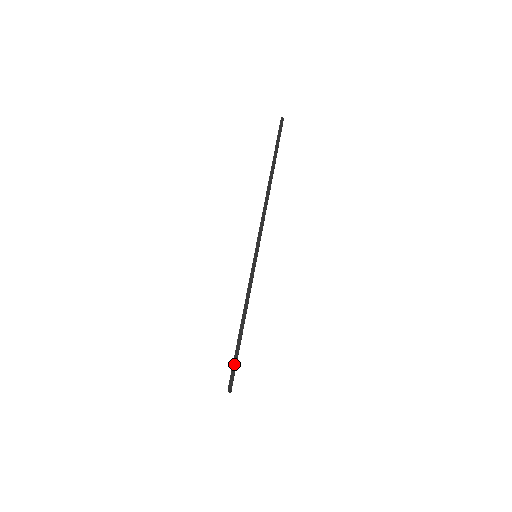
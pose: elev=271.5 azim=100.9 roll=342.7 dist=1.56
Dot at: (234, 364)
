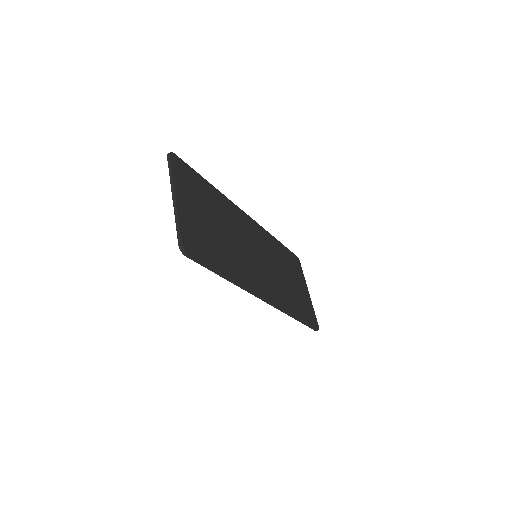
Dot at: occluded
